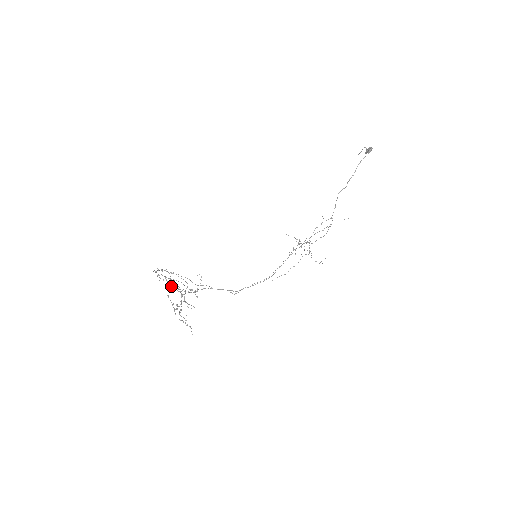
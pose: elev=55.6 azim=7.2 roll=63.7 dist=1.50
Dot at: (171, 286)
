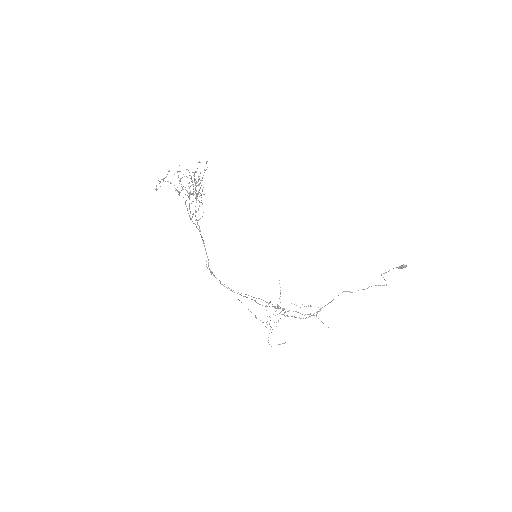
Dot at: occluded
